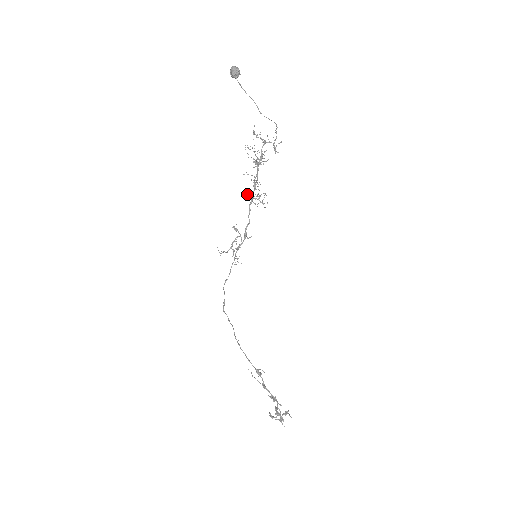
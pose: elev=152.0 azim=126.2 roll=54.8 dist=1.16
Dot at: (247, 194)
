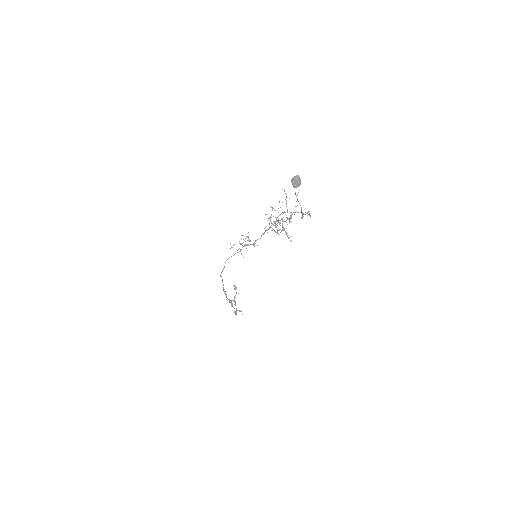
Dot at: occluded
